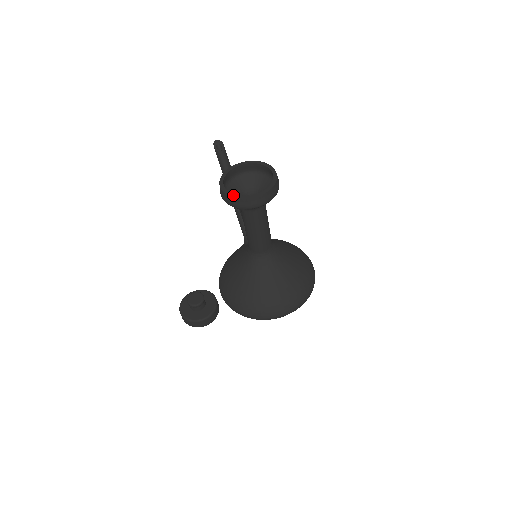
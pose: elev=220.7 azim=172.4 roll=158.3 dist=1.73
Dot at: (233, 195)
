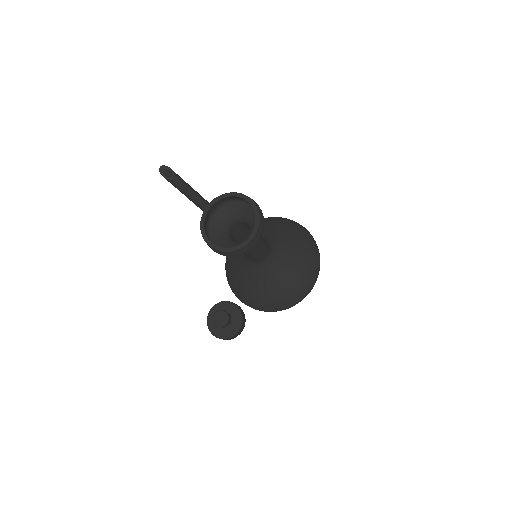
Dot at: (226, 249)
